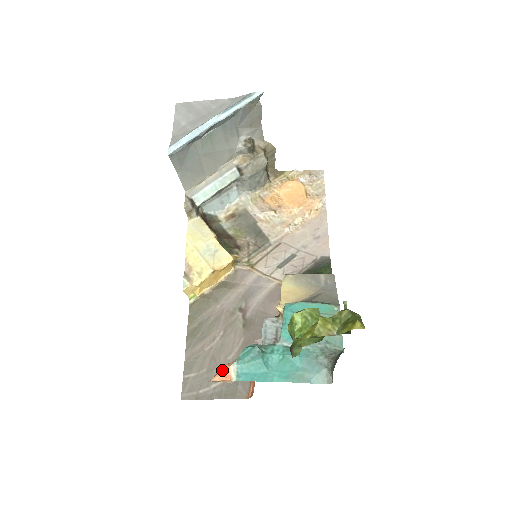
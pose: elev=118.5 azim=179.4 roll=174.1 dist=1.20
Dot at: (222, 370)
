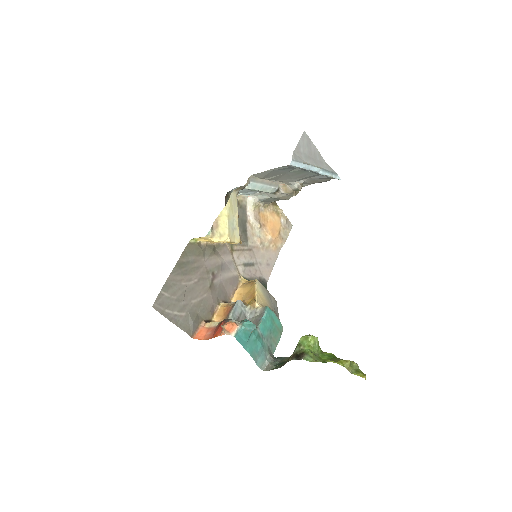
Dot at: (231, 324)
